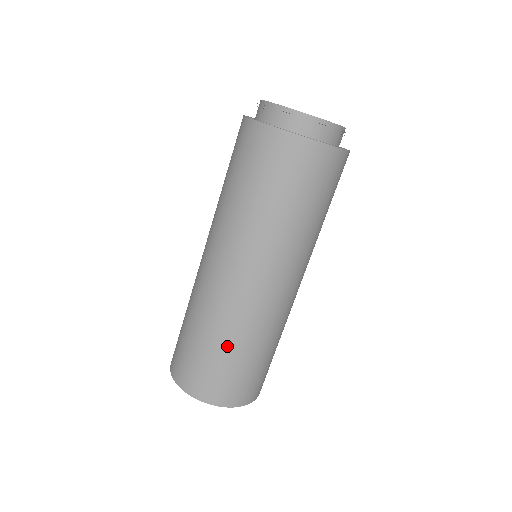
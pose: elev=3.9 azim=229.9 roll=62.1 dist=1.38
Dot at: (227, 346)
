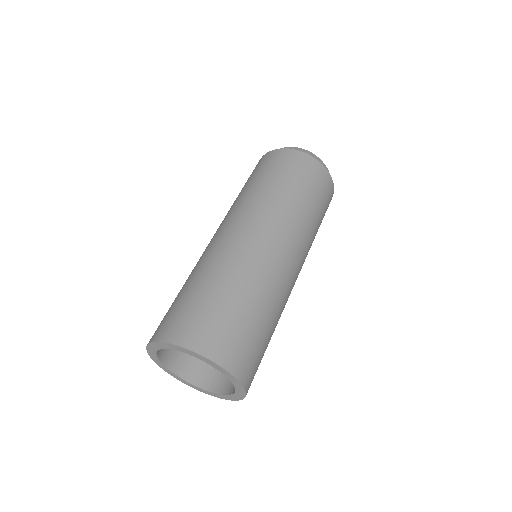
Dot at: (220, 285)
